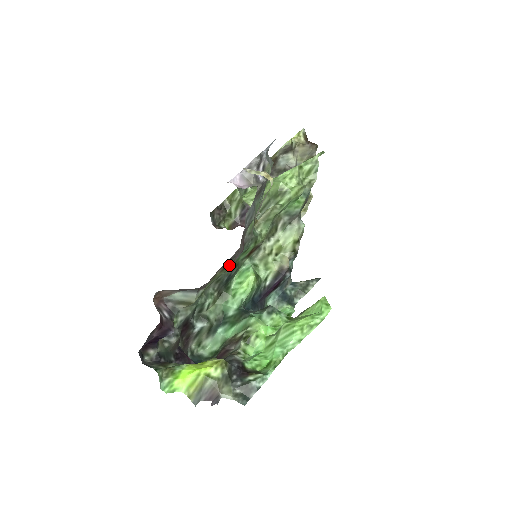
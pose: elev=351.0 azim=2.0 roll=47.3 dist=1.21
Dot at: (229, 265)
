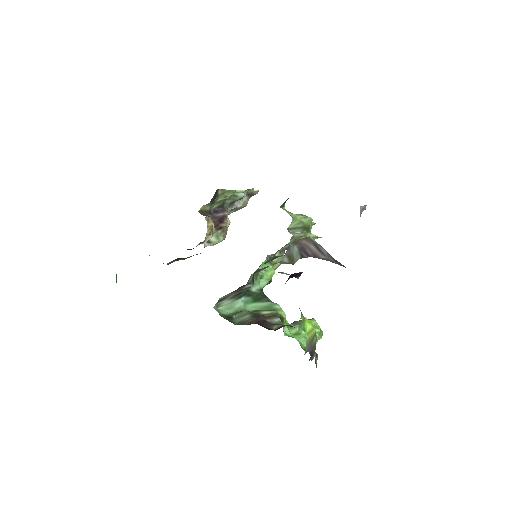
Dot at: occluded
